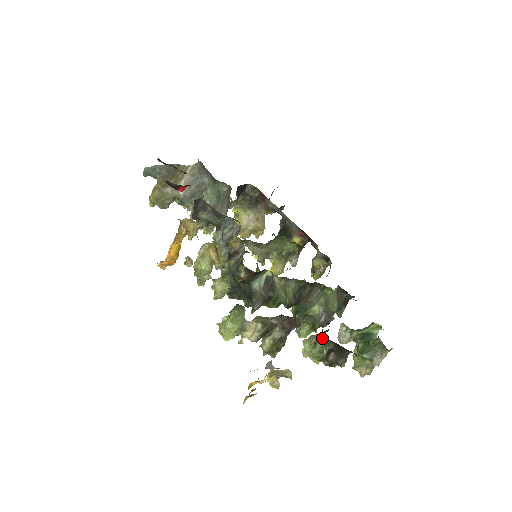
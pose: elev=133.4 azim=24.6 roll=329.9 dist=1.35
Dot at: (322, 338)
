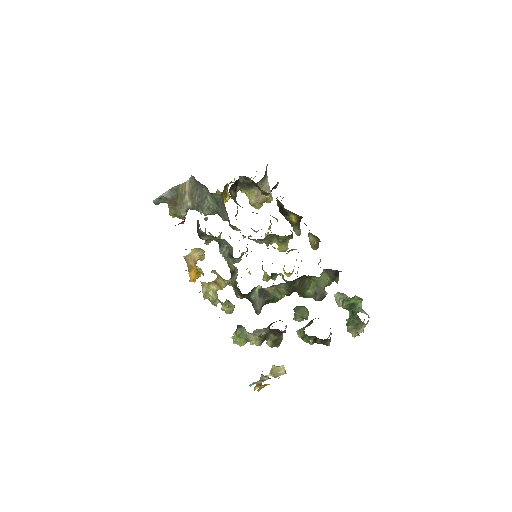
Dot at: (305, 335)
